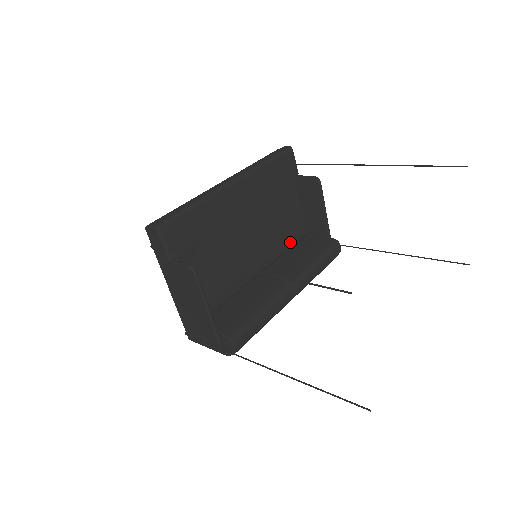
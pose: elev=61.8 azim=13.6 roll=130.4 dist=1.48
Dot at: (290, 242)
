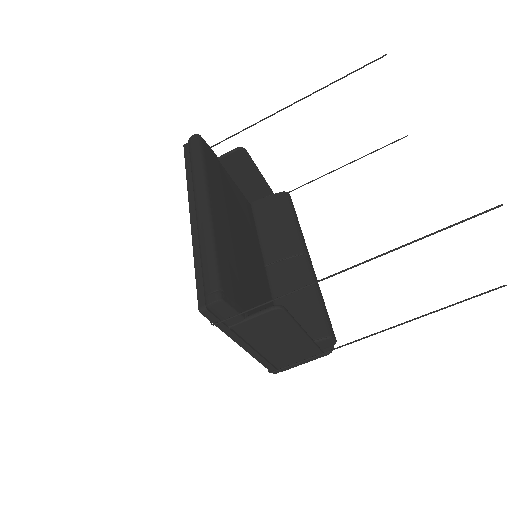
Dot at: (253, 223)
